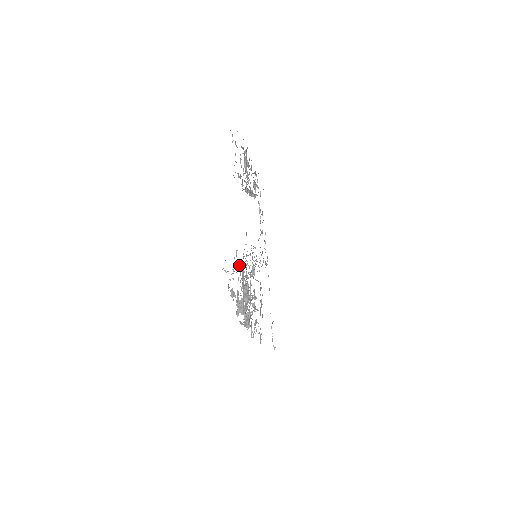
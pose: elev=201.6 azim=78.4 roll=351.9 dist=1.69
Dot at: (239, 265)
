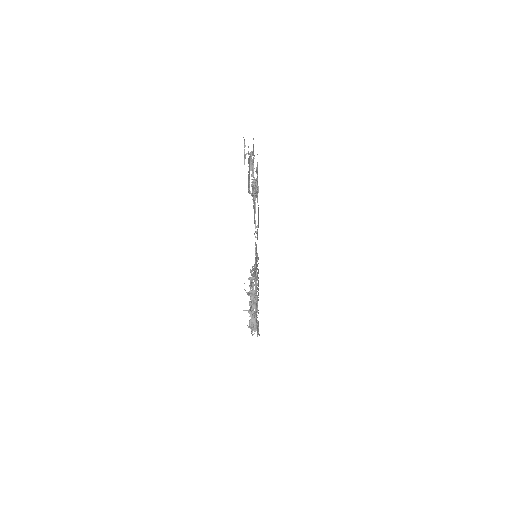
Dot at: (251, 278)
